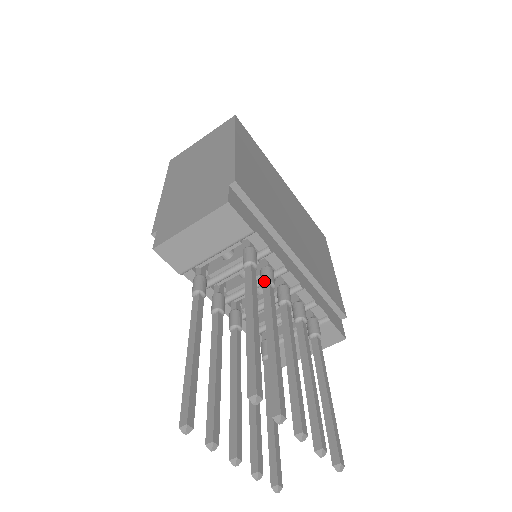
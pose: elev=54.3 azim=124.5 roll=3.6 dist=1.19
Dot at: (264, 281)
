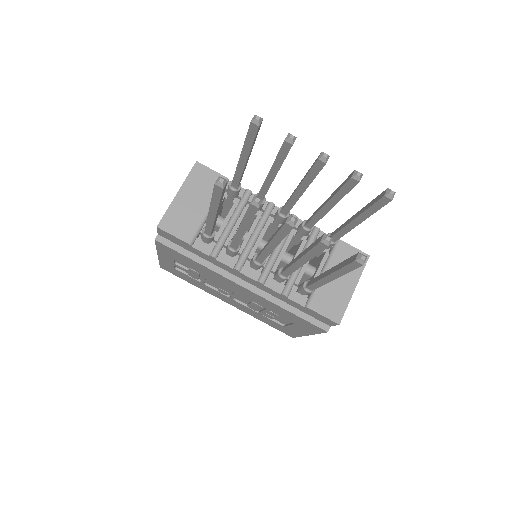
Dot at: occluded
